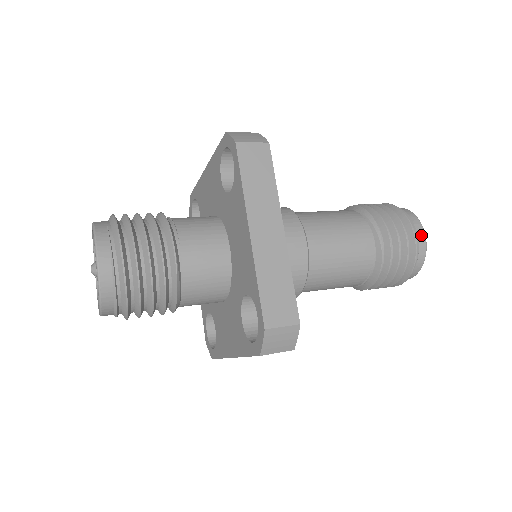
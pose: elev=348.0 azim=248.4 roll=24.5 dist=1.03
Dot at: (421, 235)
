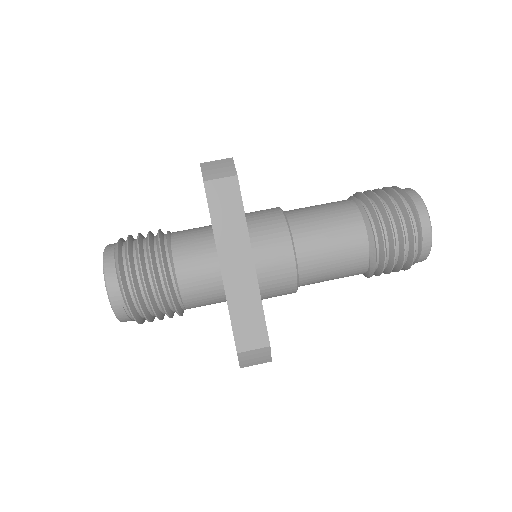
Dot at: occluded
